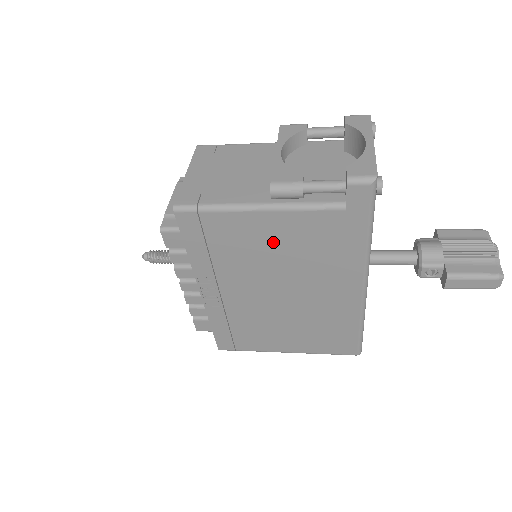
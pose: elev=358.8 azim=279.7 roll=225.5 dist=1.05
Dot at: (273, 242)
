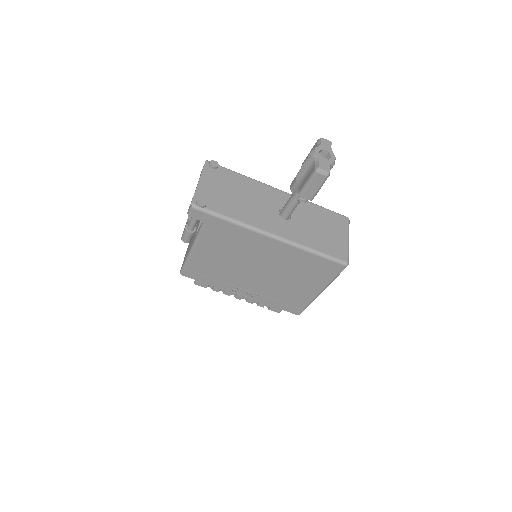
Dot at: (217, 255)
